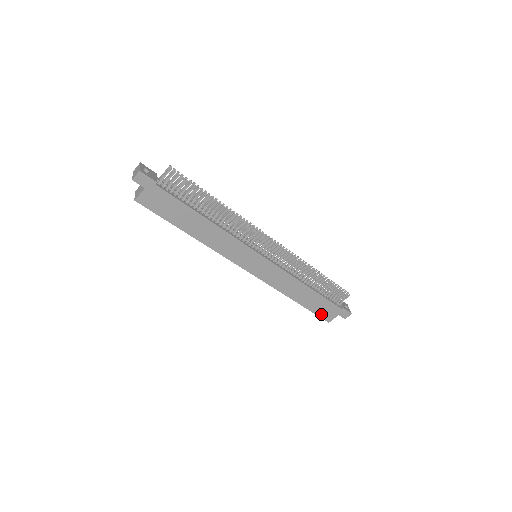
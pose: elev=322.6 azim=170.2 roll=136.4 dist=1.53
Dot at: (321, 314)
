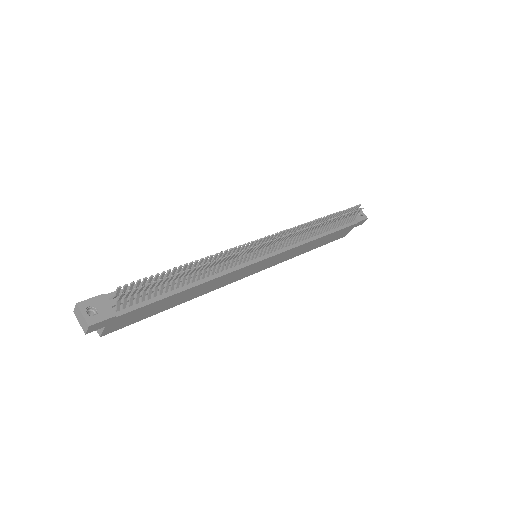
Dot at: (336, 238)
